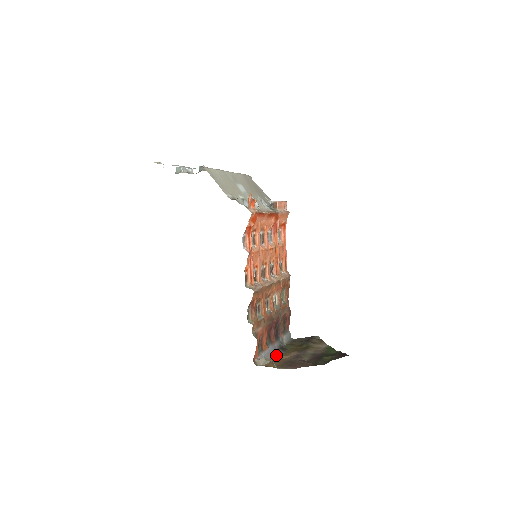
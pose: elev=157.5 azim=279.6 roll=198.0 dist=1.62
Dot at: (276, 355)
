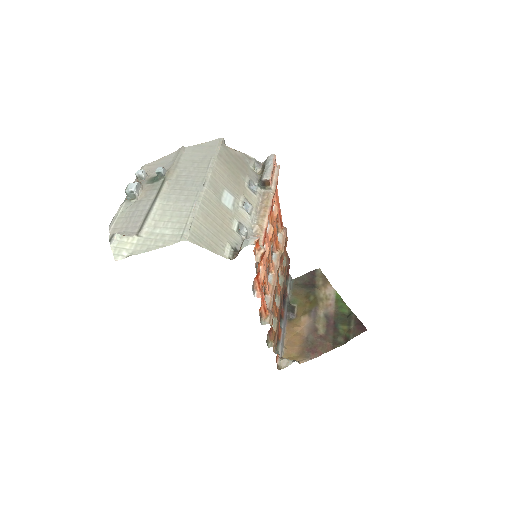
Dot at: (288, 325)
